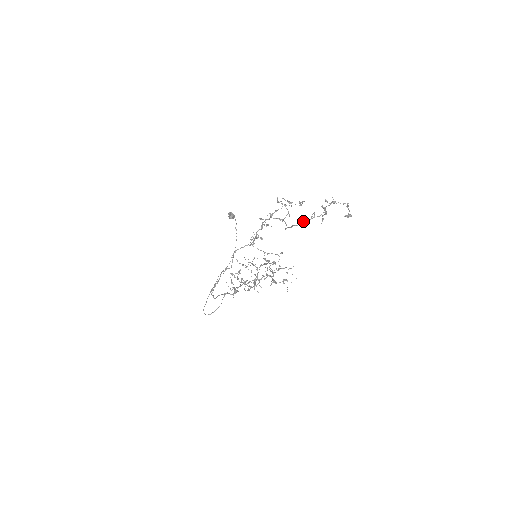
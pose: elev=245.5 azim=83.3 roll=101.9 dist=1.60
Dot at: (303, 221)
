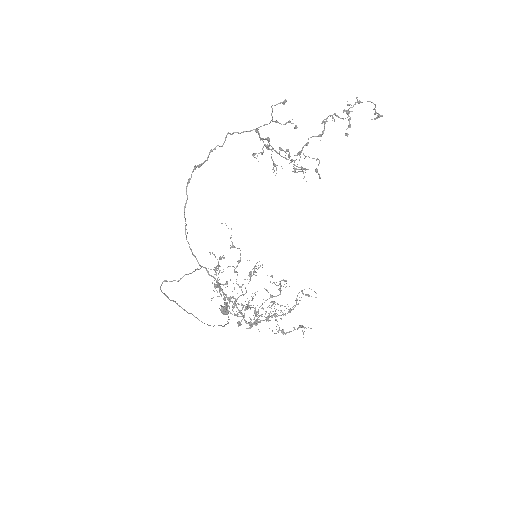
Dot at: (322, 133)
